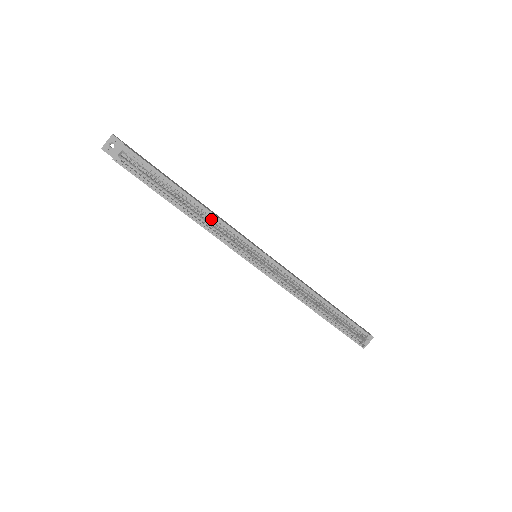
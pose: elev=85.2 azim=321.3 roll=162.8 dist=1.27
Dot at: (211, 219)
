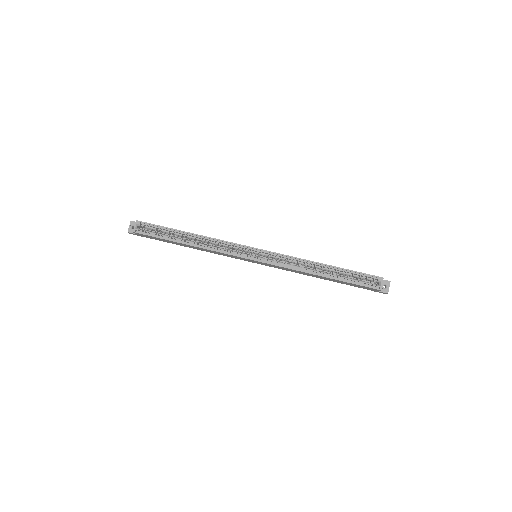
Dot at: occluded
